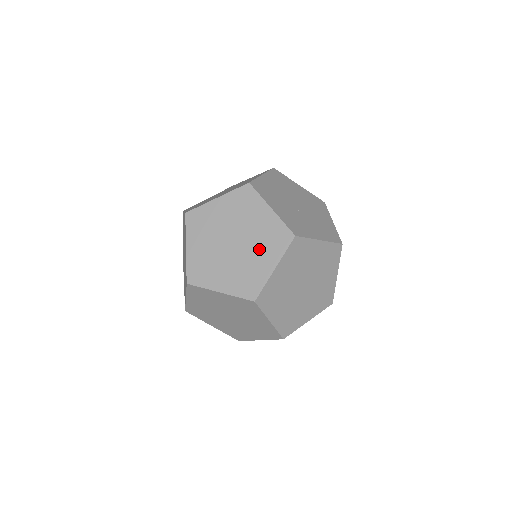
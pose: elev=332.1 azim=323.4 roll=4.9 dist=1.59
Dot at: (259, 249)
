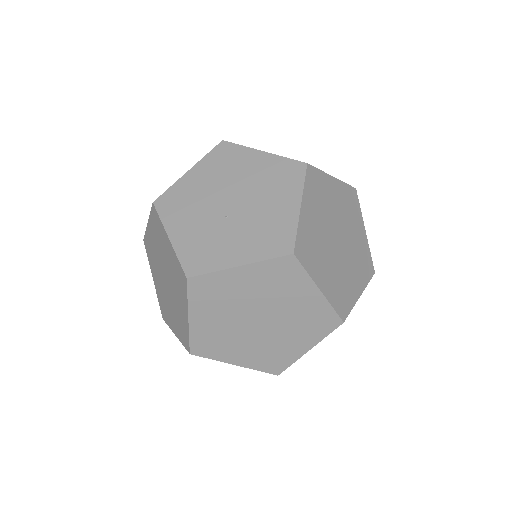
Dot at: (176, 291)
